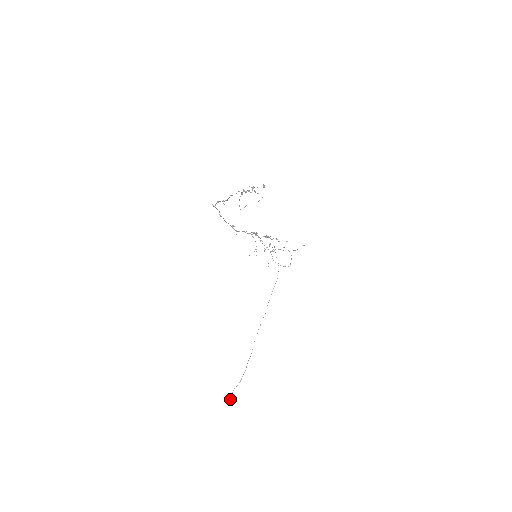
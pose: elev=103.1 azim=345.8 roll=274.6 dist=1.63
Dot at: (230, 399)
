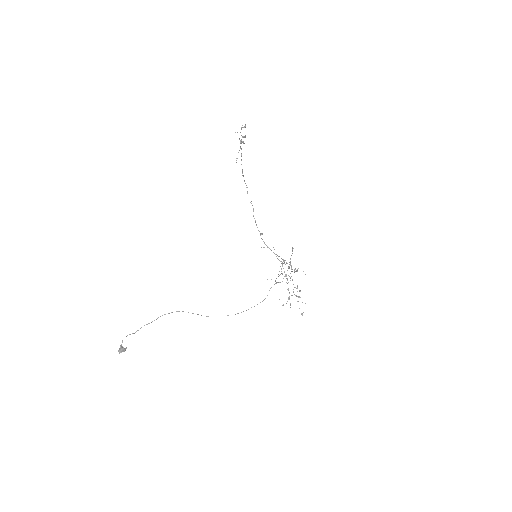
Dot at: (123, 347)
